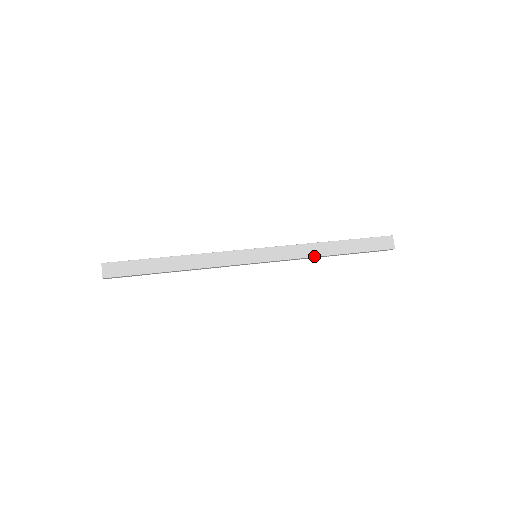
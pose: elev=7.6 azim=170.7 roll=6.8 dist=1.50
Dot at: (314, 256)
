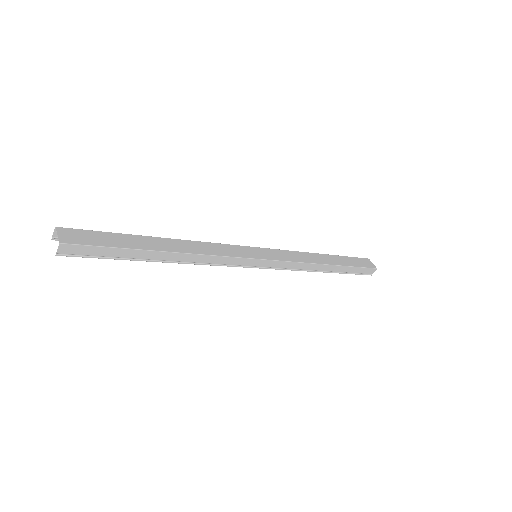
Dot at: (314, 263)
